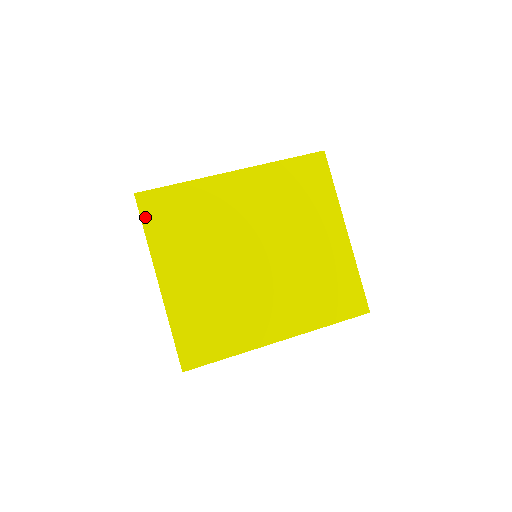
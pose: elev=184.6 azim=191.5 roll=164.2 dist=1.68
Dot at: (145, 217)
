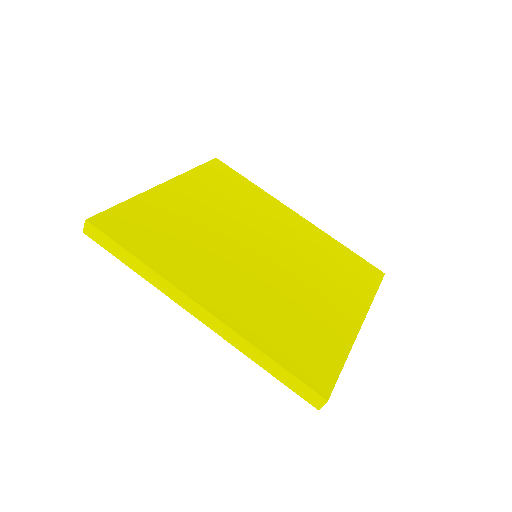
Dot at: (207, 166)
